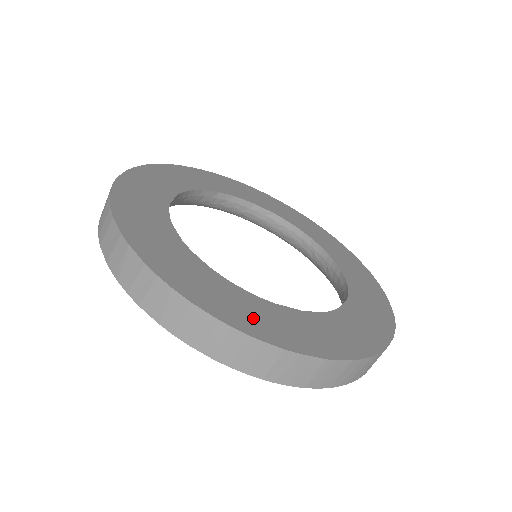
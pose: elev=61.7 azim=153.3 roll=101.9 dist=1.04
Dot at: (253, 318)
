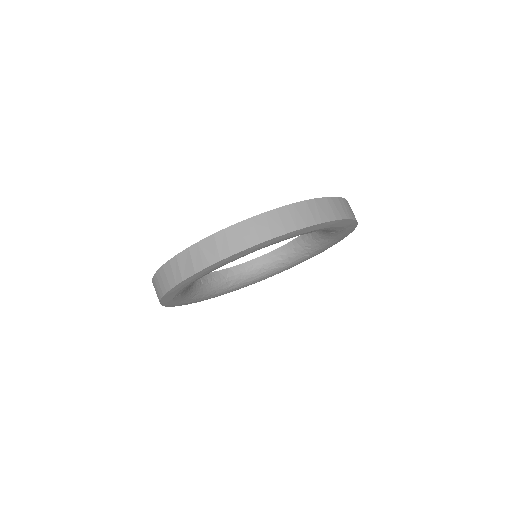
Dot at: occluded
